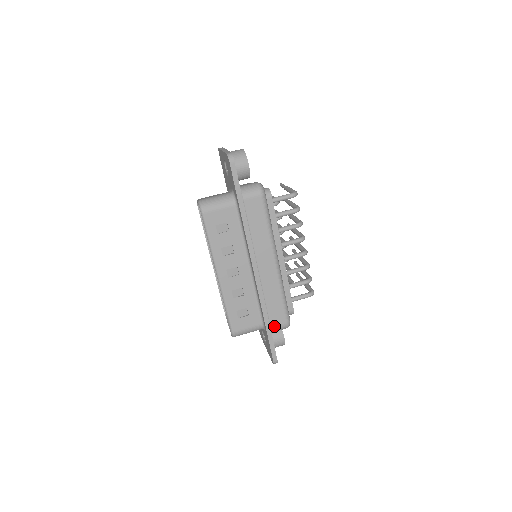
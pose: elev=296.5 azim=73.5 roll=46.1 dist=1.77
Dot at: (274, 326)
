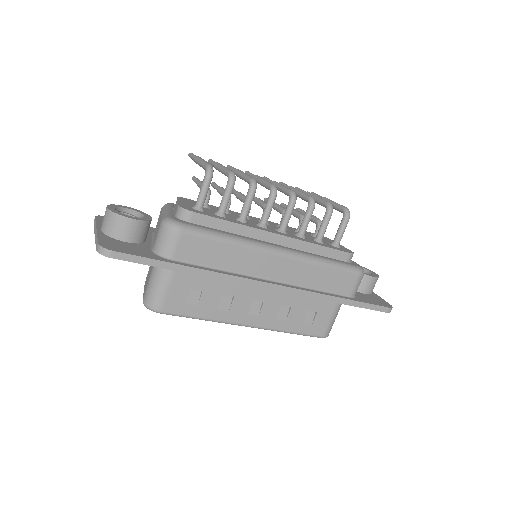
Dot at: (350, 291)
